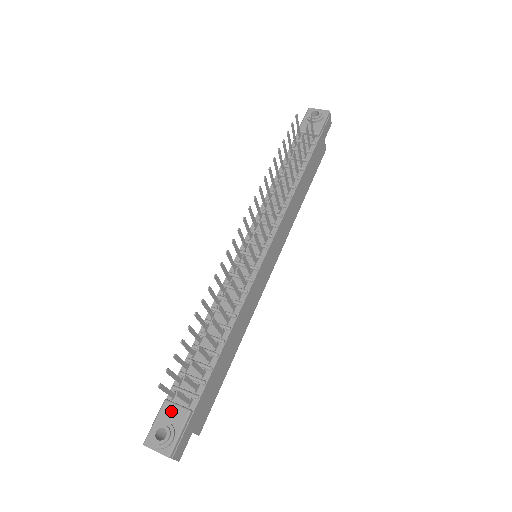
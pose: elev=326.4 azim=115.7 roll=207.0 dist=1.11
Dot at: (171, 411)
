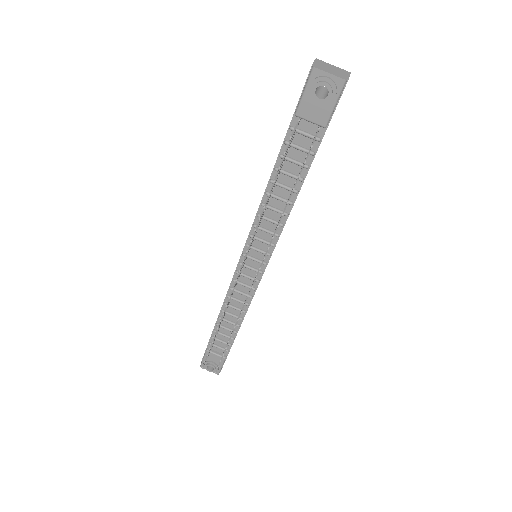
Dot at: (213, 357)
